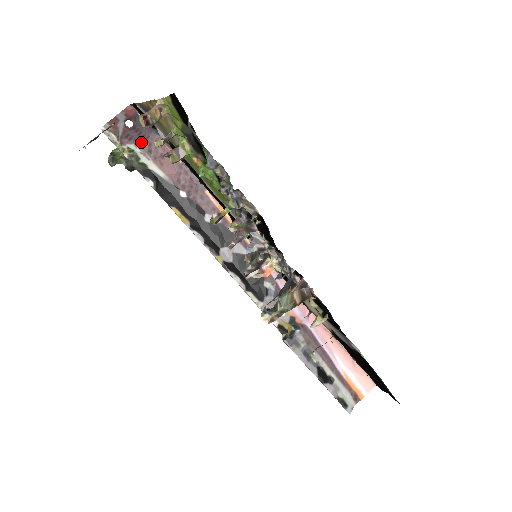
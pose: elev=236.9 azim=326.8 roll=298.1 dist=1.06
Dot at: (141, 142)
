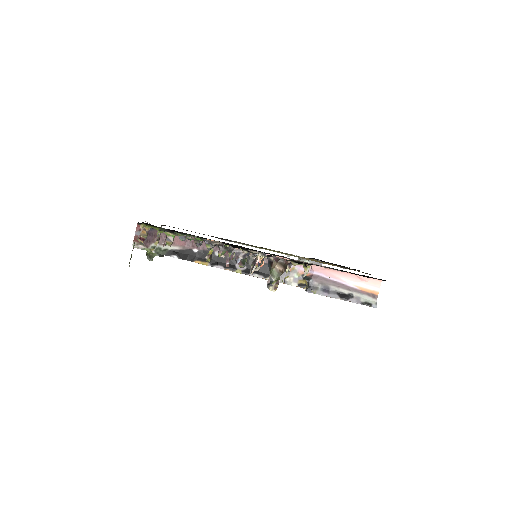
Dot at: occluded
